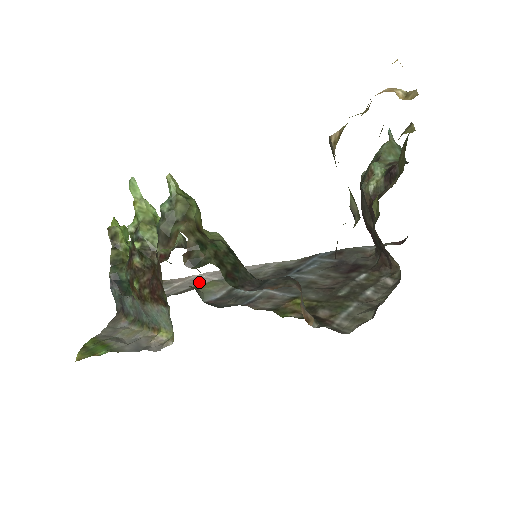
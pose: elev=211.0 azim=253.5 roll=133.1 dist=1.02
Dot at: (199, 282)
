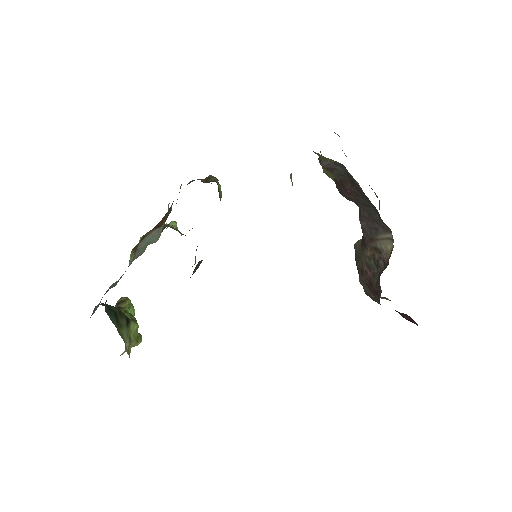
Dot at: occluded
